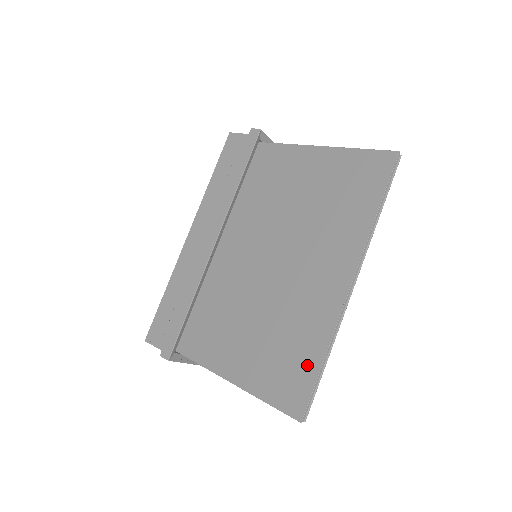
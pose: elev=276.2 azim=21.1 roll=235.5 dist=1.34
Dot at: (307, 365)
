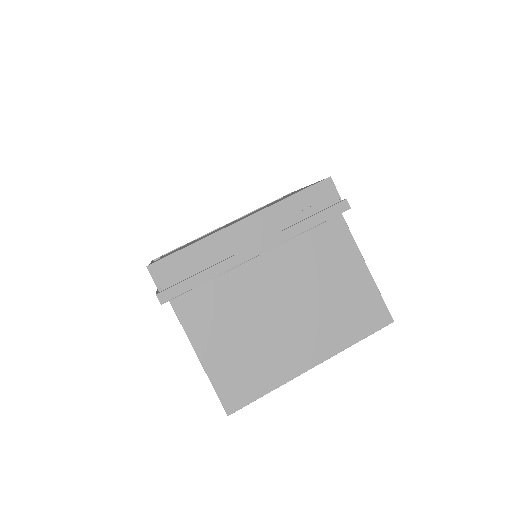
Dot at: (255, 389)
